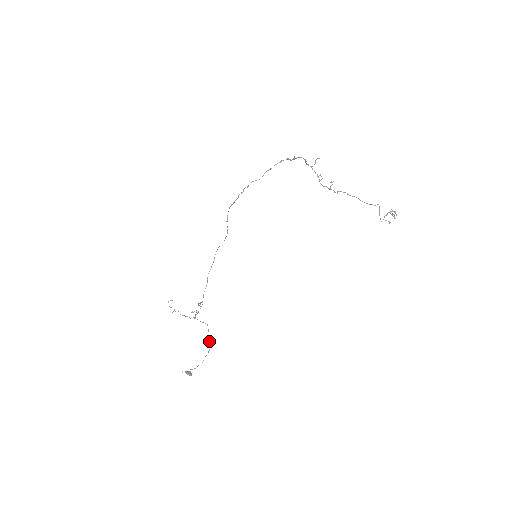
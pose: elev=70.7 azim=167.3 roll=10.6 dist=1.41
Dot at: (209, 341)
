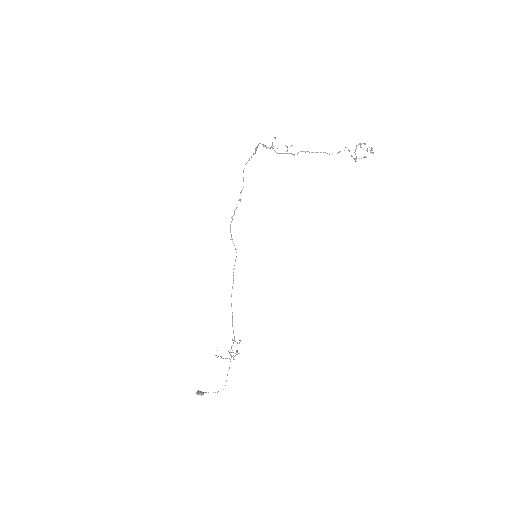
Dot at: occluded
